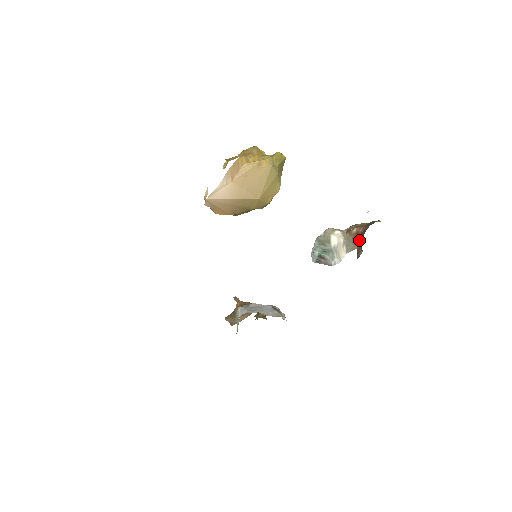
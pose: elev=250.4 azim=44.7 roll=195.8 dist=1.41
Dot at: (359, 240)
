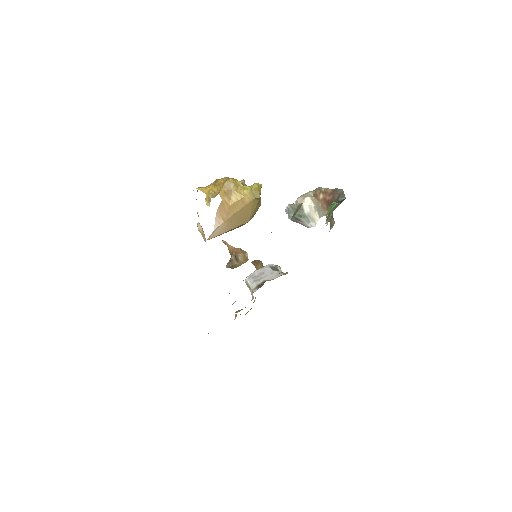
Dot at: (328, 208)
